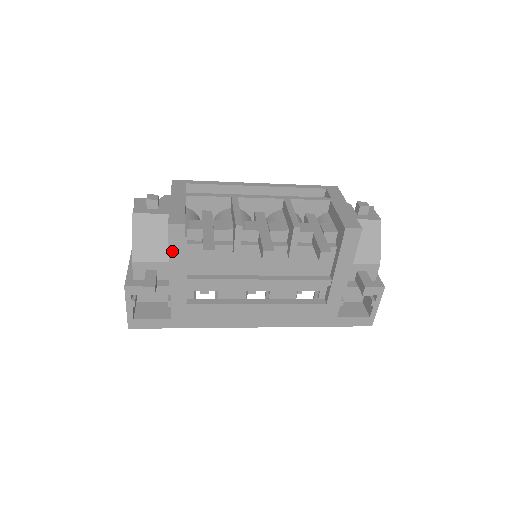
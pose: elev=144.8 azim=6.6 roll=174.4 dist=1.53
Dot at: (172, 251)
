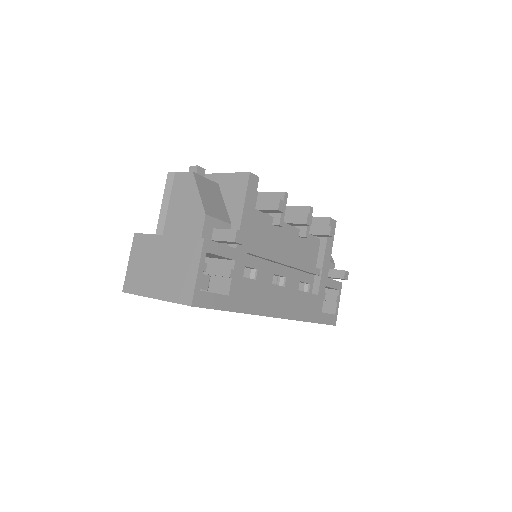
Dot at: (246, 204)
